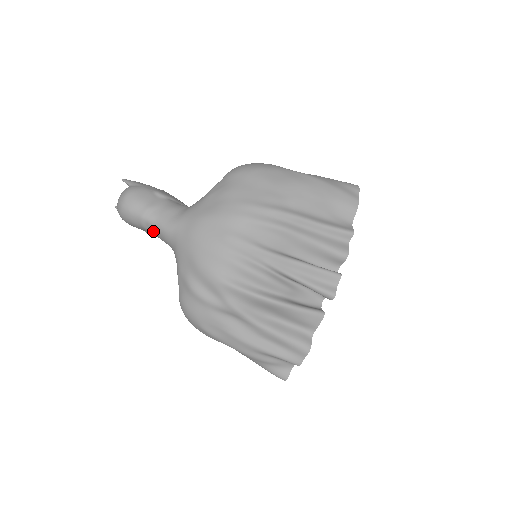
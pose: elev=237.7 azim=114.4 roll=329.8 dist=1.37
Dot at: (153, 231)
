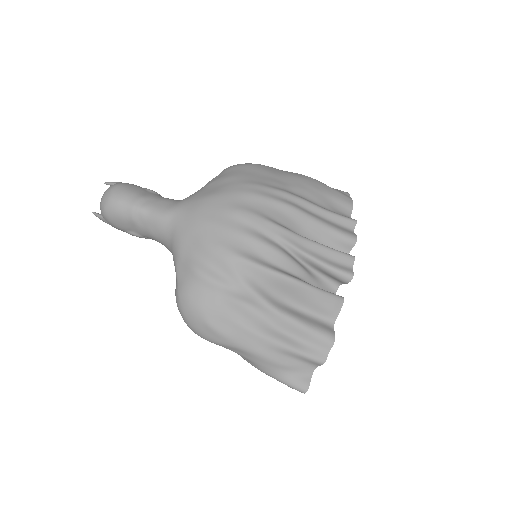
Dot at: (144, 224)
